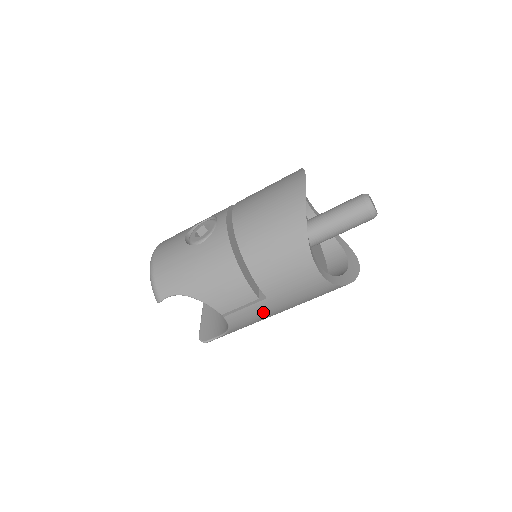
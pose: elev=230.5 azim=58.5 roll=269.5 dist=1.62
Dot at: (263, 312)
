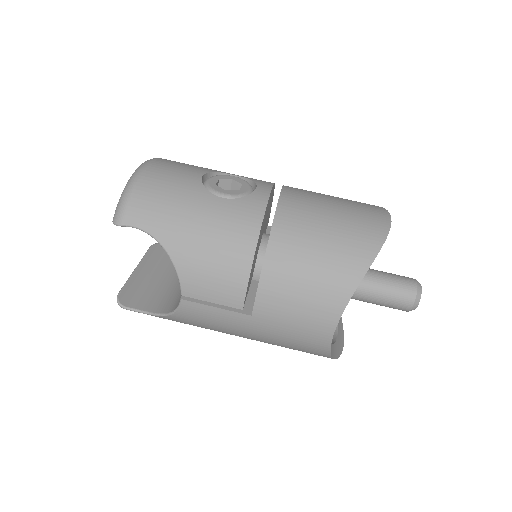
Dot at: (228, 325)
